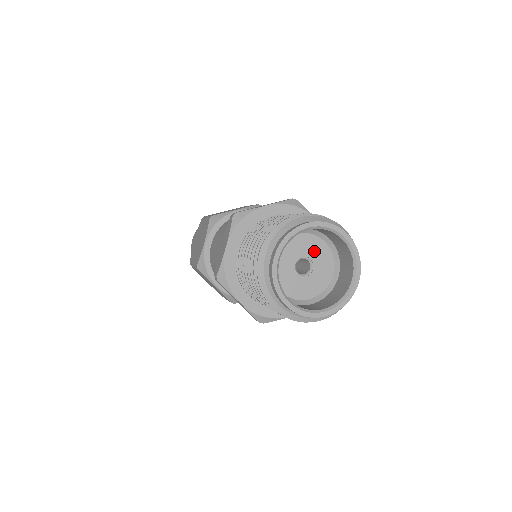
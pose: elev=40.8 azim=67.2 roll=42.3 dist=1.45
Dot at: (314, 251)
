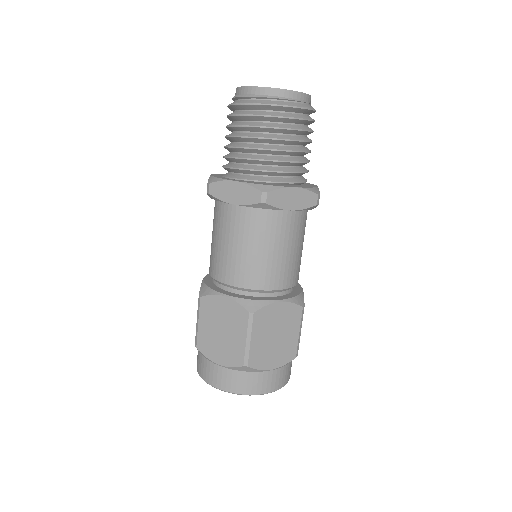
Dot at: occluded
